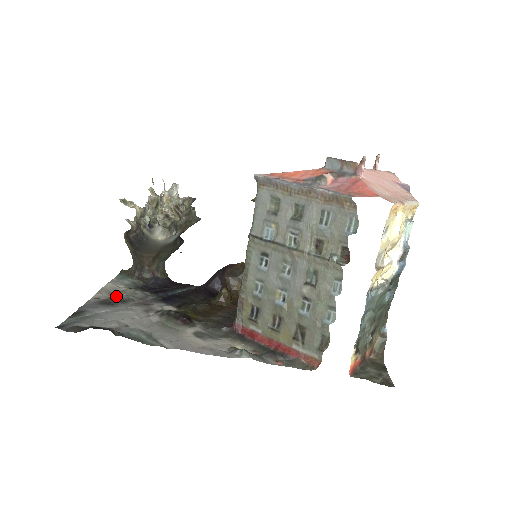
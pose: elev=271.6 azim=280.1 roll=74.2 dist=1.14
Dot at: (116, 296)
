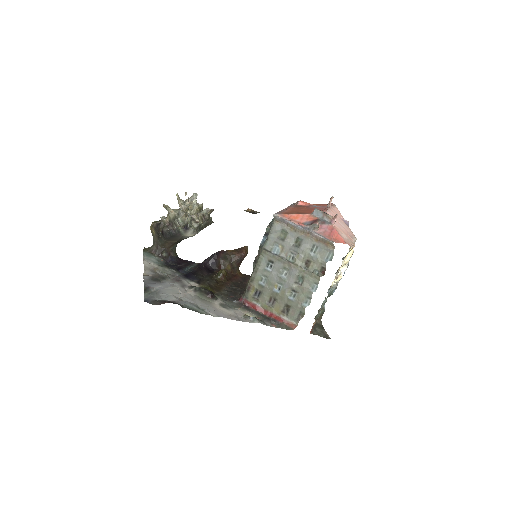
Dot at: (156, 273)
